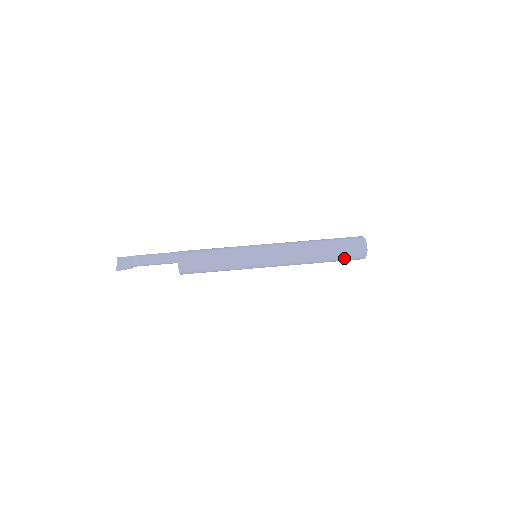
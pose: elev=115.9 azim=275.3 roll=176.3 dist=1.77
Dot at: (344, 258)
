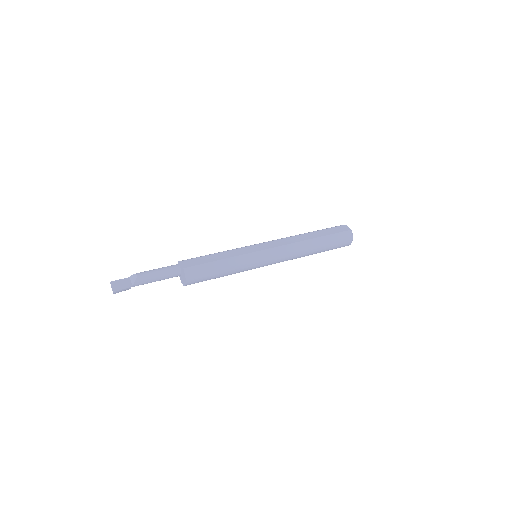
Dot at: (336, 242)
